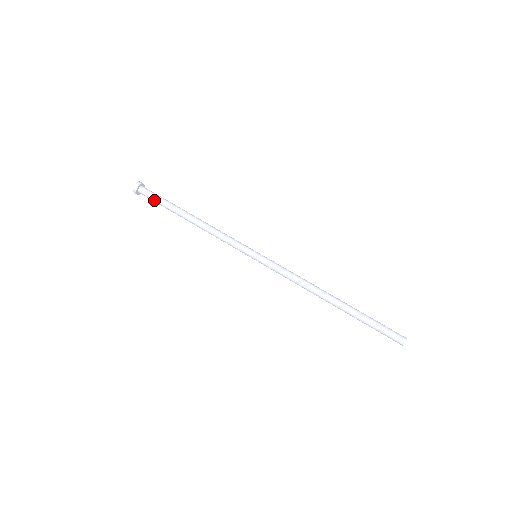
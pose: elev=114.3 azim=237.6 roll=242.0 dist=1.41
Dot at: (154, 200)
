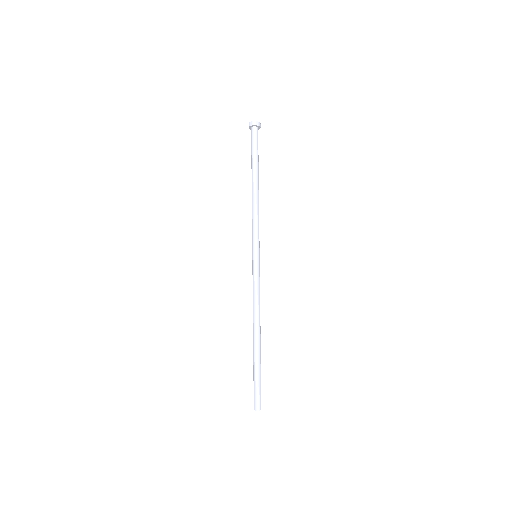
Dot at: (251, 146)
